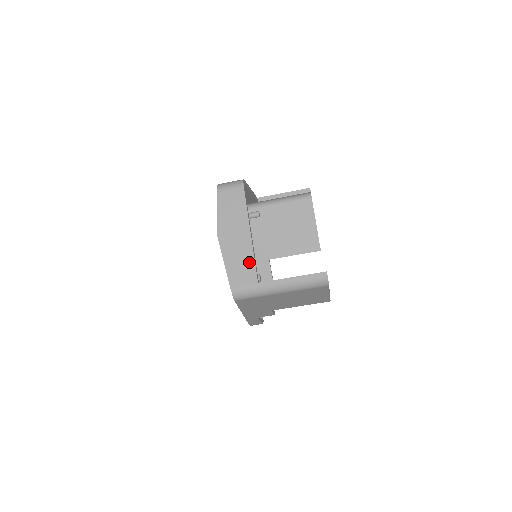
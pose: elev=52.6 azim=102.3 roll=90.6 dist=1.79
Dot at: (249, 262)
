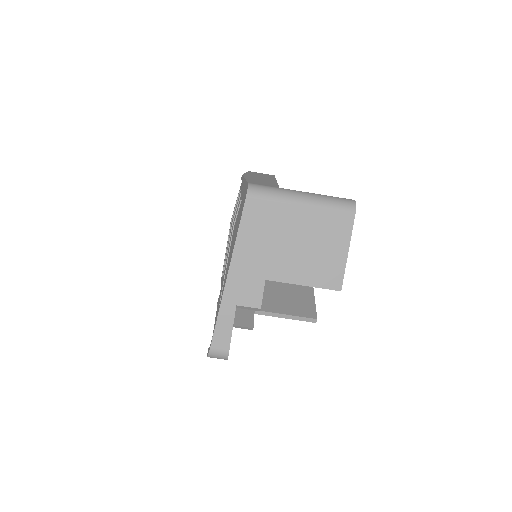
Dot at: (272, 183)
